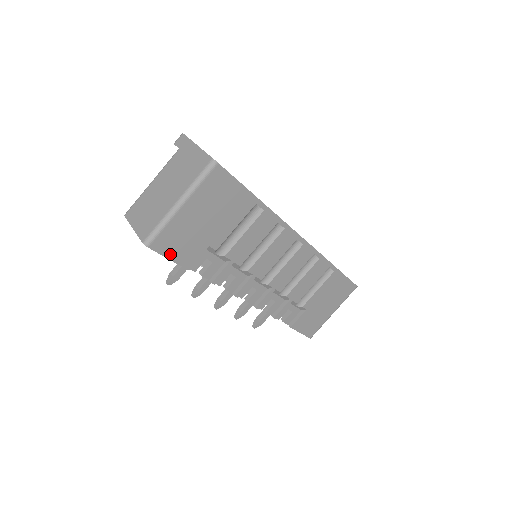
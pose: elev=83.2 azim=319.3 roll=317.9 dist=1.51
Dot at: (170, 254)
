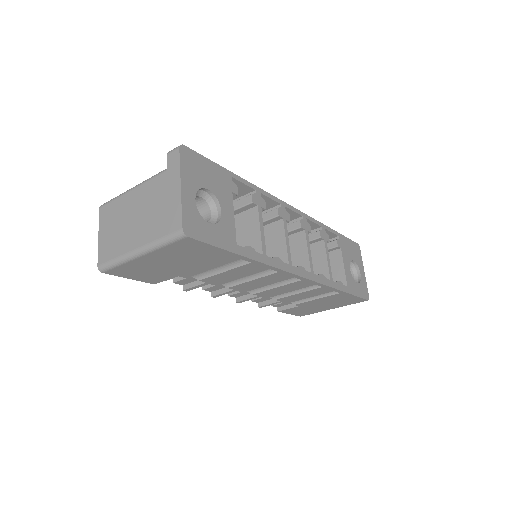
Dot at: (130, 276)
